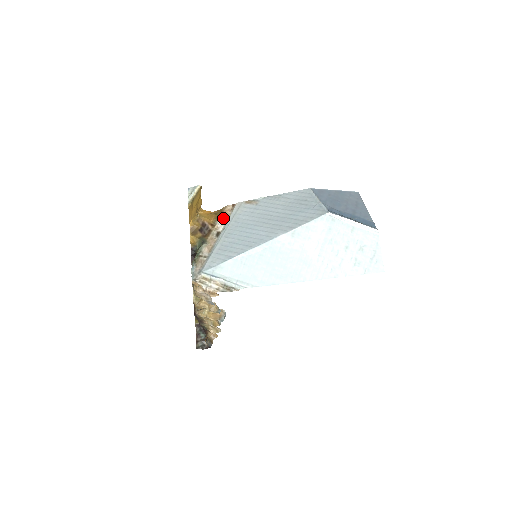
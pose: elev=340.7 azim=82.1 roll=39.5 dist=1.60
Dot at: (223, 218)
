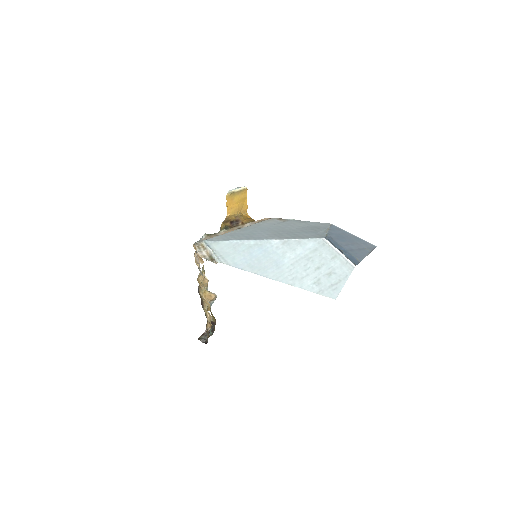
Dot at: (254, 222)
